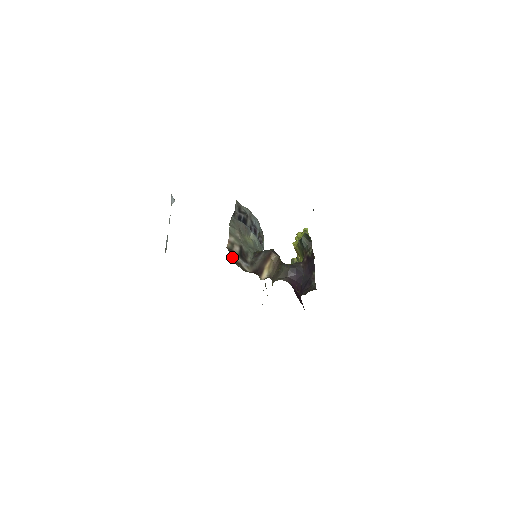
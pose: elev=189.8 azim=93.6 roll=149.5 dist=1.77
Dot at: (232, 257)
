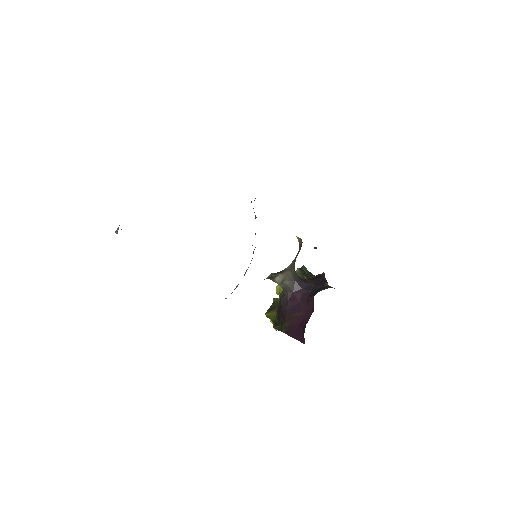
Dot at: occluded
